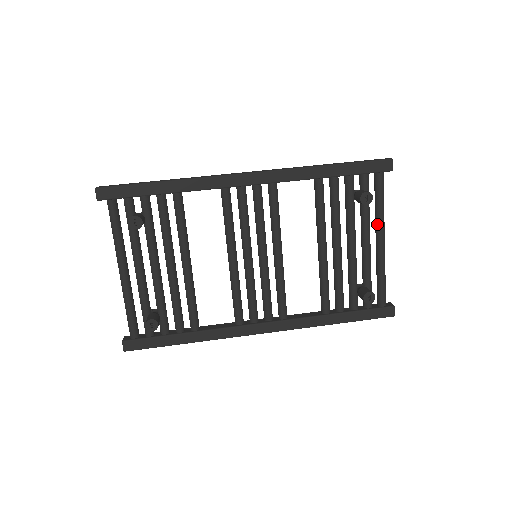
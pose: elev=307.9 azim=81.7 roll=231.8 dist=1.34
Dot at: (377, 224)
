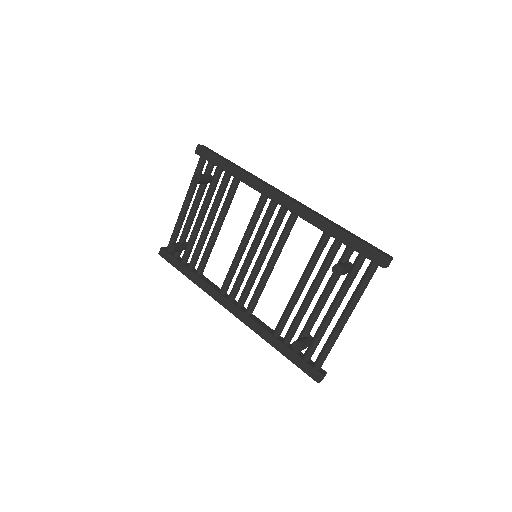
Dot at: (349, 301)
